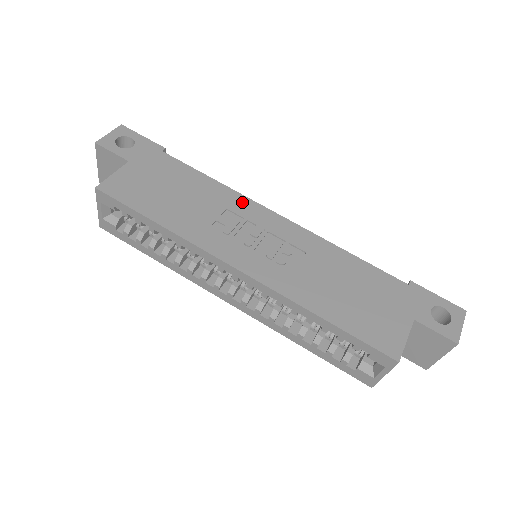
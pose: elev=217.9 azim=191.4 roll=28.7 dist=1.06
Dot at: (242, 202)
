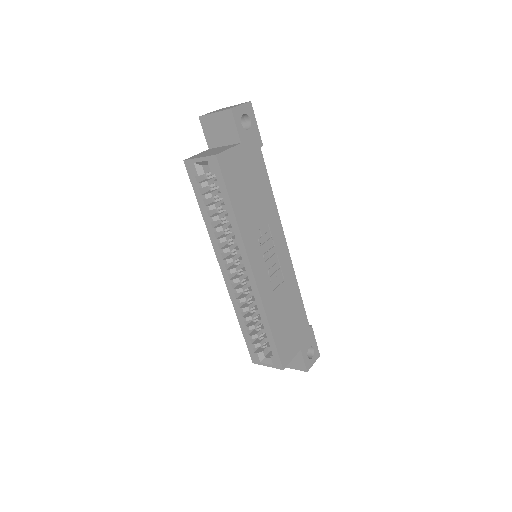
Dot at: (277, 223)
